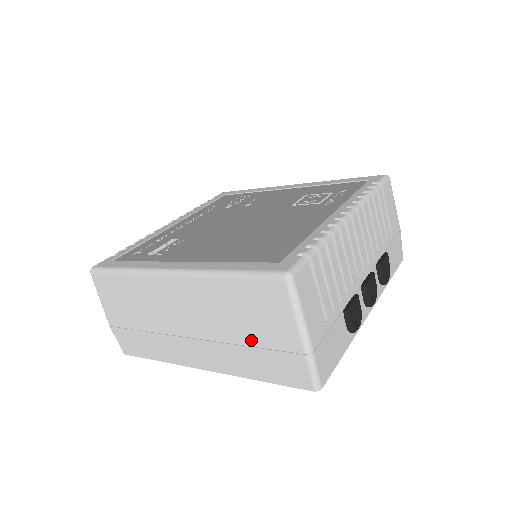
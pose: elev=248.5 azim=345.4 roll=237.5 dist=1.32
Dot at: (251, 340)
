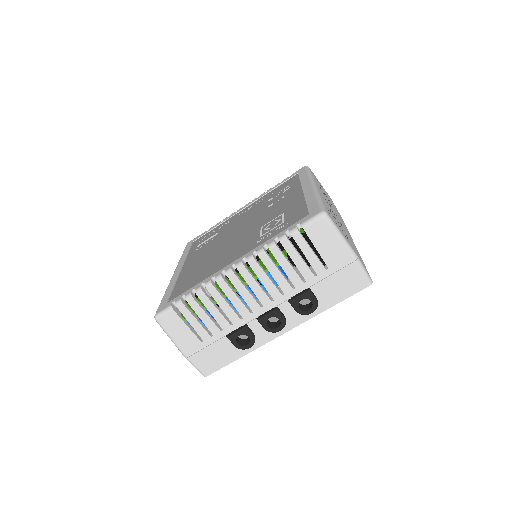
Dot at: occluded
